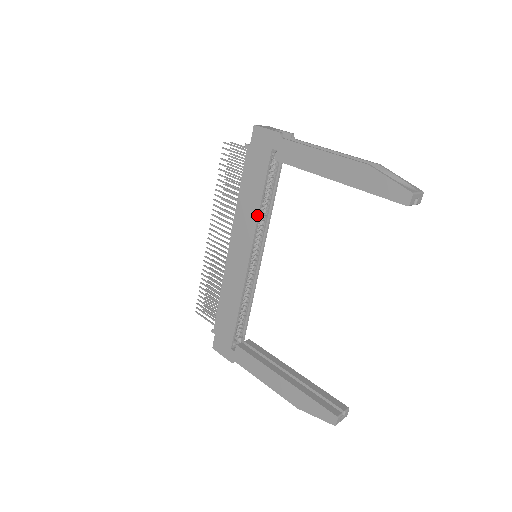
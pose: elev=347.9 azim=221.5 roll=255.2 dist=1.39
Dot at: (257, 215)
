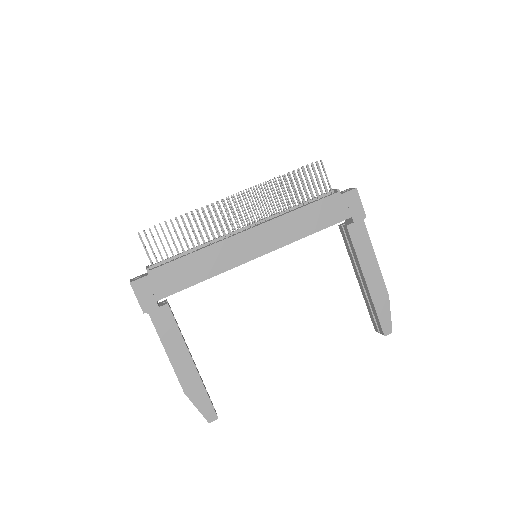
Dot at: (297, 239)
